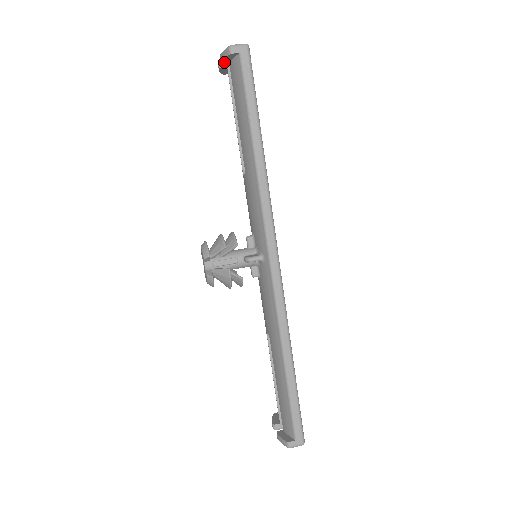
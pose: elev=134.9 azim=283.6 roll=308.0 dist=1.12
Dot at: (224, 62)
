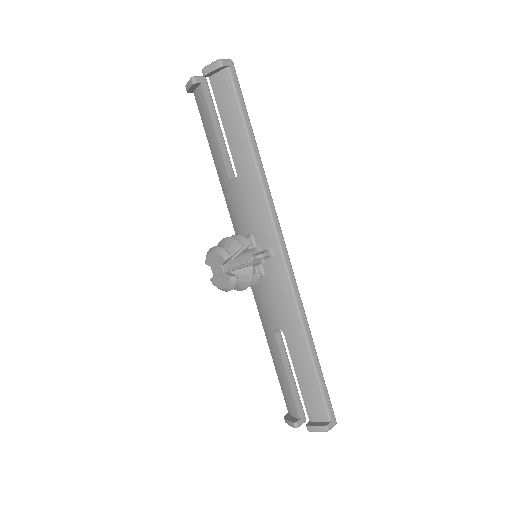
Dot at: (205, 76)
